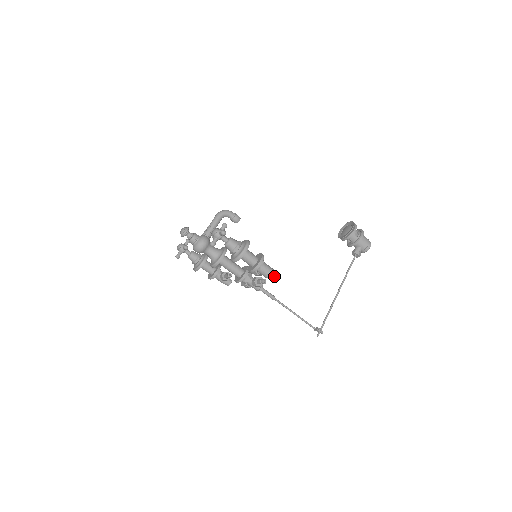
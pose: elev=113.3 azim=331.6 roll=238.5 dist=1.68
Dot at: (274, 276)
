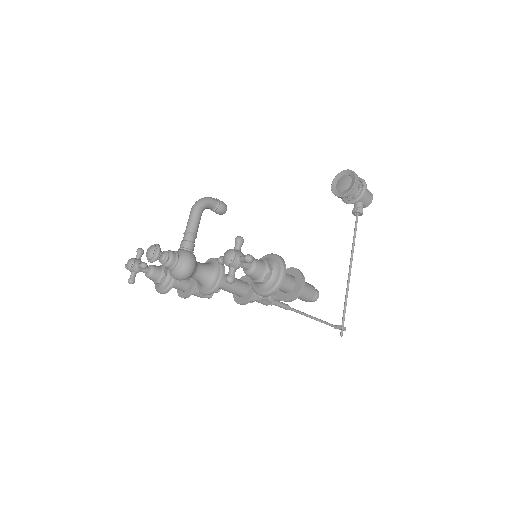
Dot at: (316, 296)
